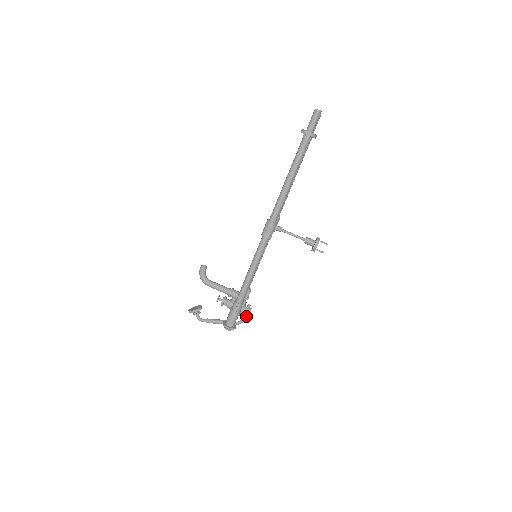
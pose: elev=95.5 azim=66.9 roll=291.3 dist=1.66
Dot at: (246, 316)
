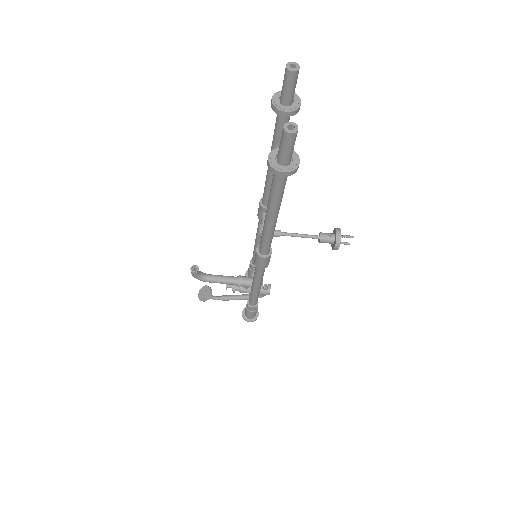
Dot at: occluded
